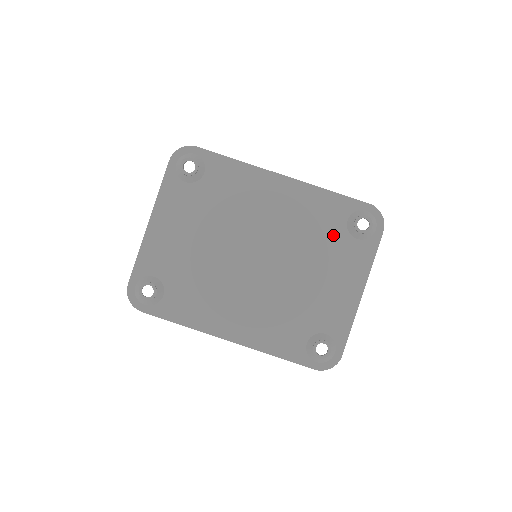
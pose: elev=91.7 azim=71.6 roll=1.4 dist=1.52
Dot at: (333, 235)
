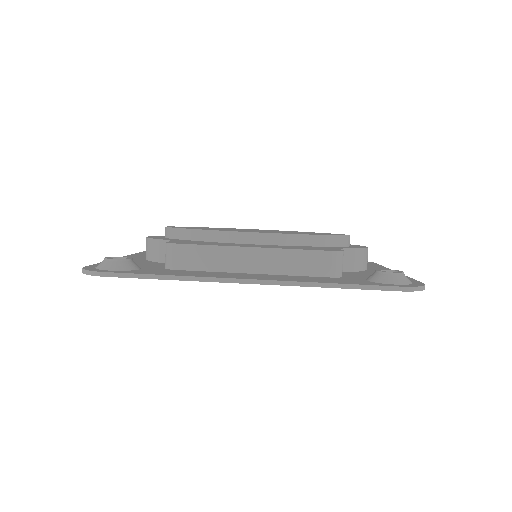
Dot at: occluded
